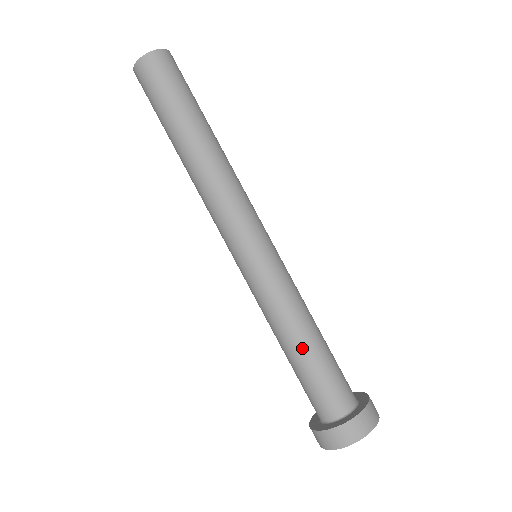
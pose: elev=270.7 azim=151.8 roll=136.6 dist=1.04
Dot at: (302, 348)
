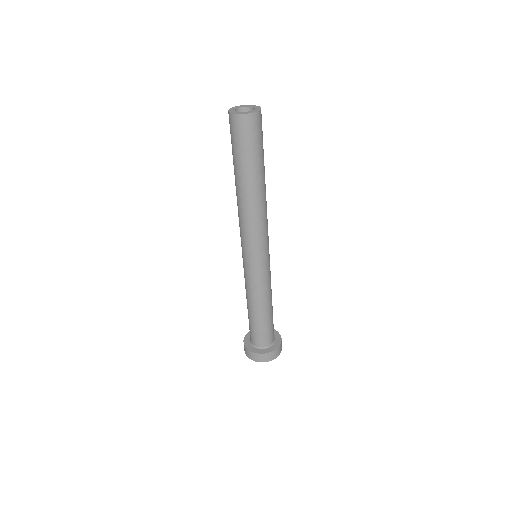
Dot at: (252, 312)
